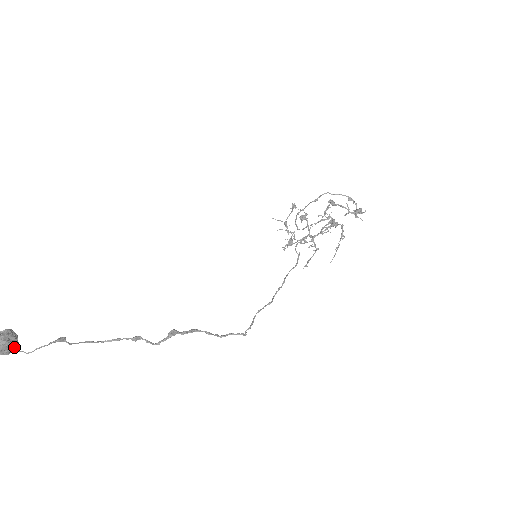
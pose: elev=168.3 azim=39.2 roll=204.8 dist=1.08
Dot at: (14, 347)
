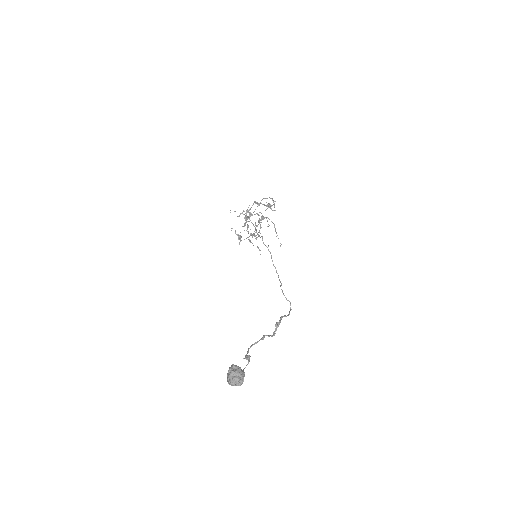
Dot at: occluded
